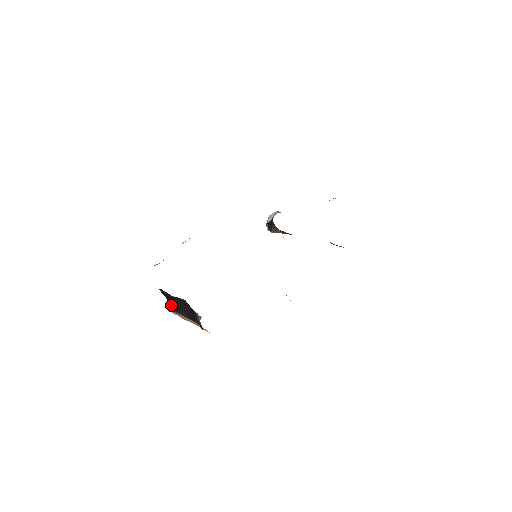
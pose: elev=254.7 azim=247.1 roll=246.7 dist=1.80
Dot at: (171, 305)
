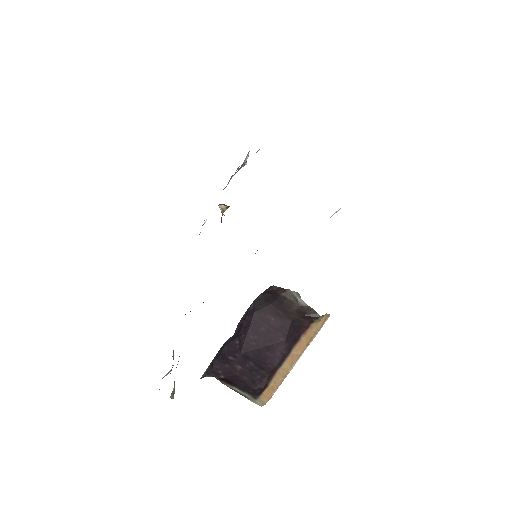
Dot at: (250, 377)
